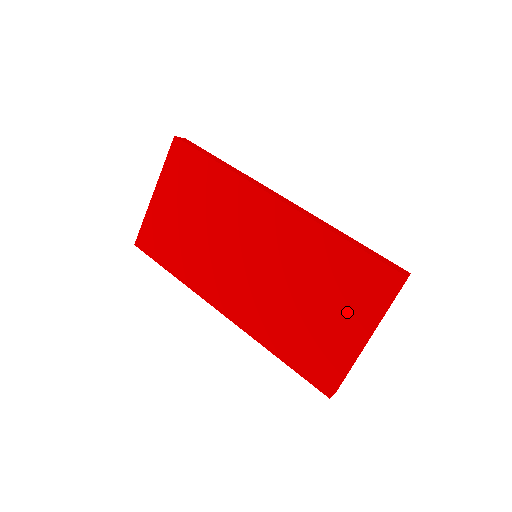
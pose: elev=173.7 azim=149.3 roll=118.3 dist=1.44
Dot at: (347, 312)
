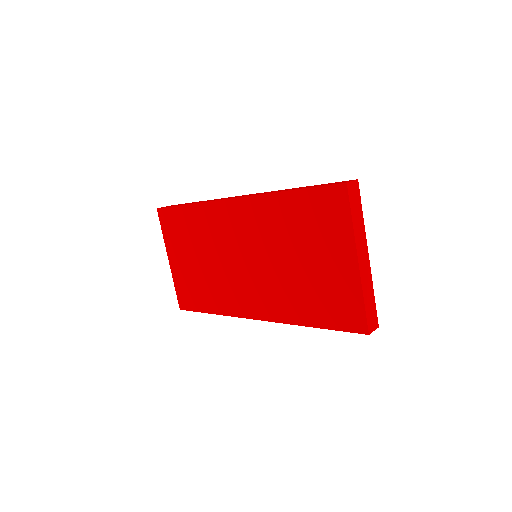
Dot at: (330, 247)
